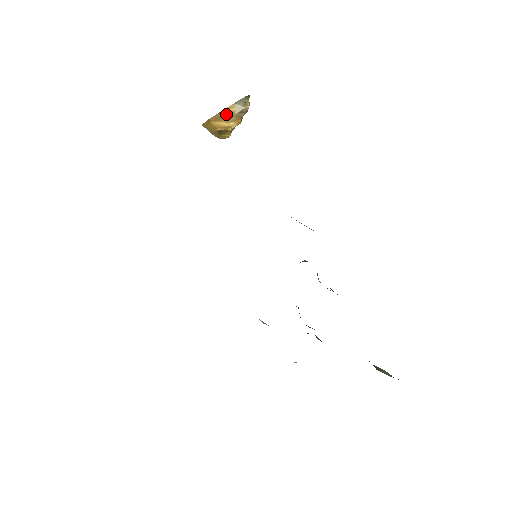
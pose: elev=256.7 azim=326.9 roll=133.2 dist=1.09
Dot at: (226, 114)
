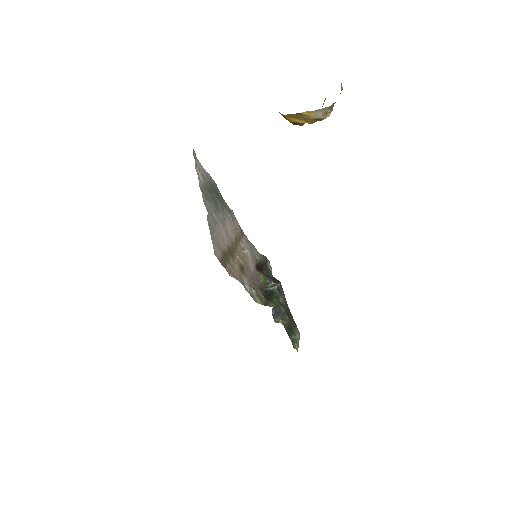
Dot at: (303, 116)
